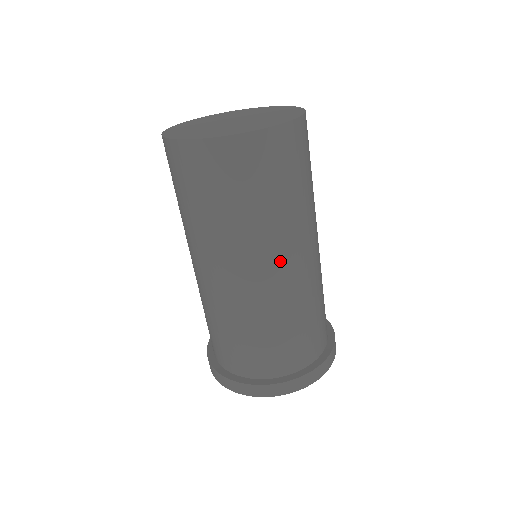
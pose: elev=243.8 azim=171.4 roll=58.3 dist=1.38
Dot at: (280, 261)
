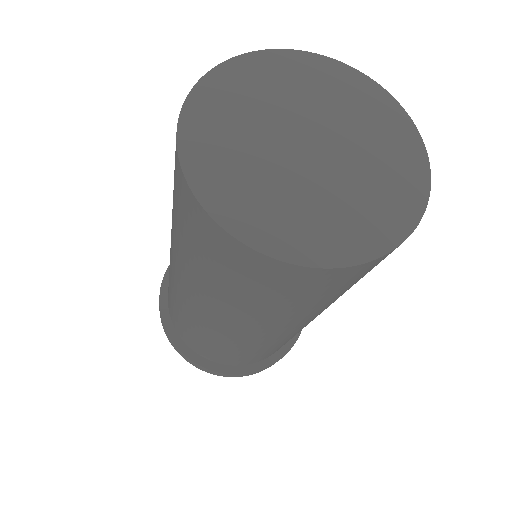
Dot at: (288, 329)
